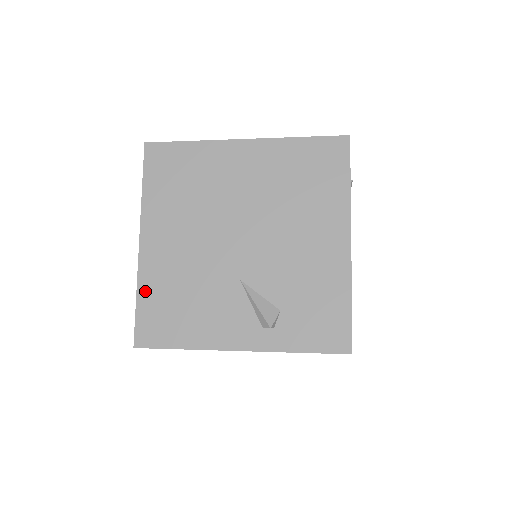
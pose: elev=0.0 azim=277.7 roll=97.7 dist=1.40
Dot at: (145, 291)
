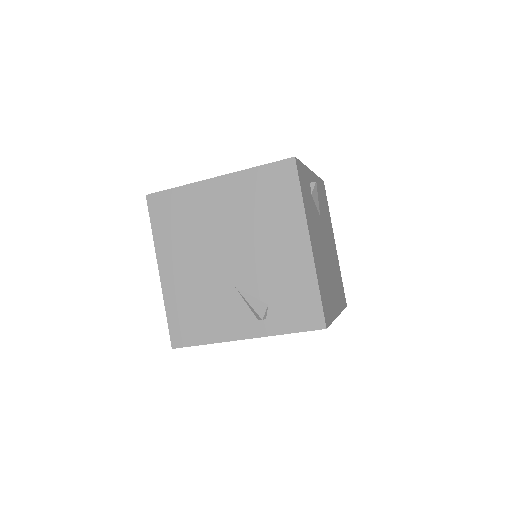
Dot at: (171, 307)
